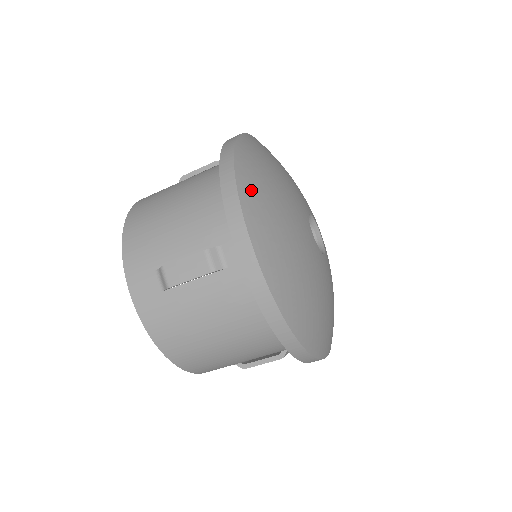
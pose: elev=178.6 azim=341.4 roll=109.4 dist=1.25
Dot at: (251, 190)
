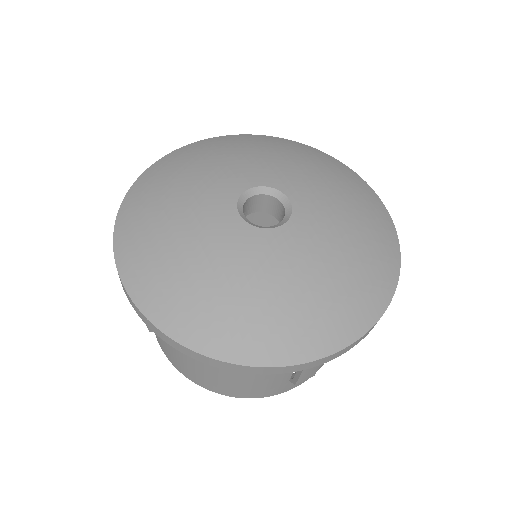
Dot at: (130, 220)
